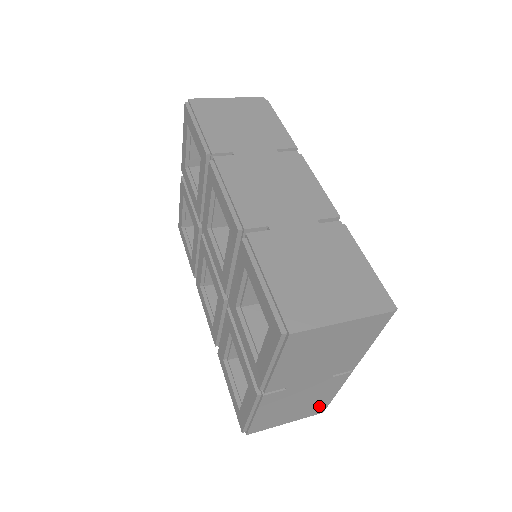
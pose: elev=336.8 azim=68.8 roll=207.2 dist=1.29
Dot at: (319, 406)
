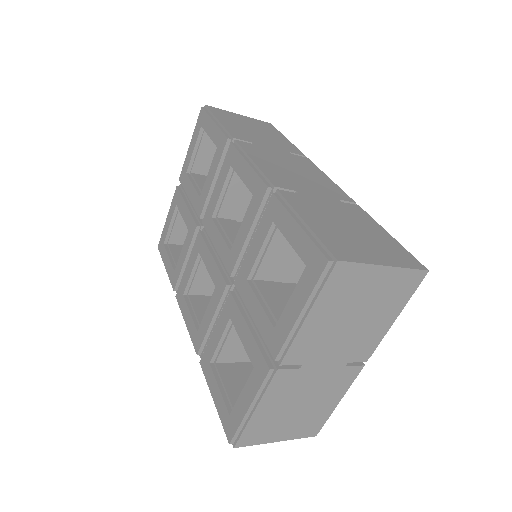
Dot at: (317, 420)
